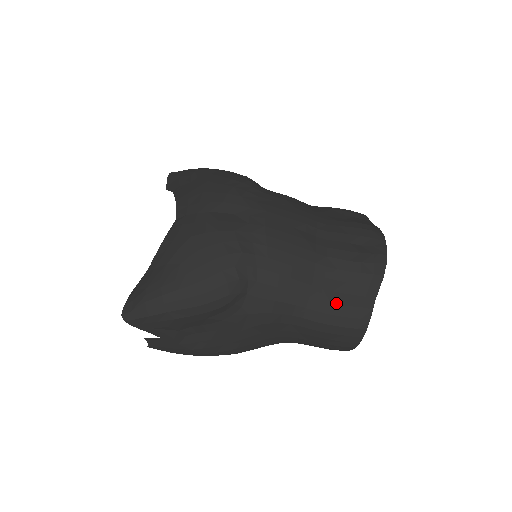
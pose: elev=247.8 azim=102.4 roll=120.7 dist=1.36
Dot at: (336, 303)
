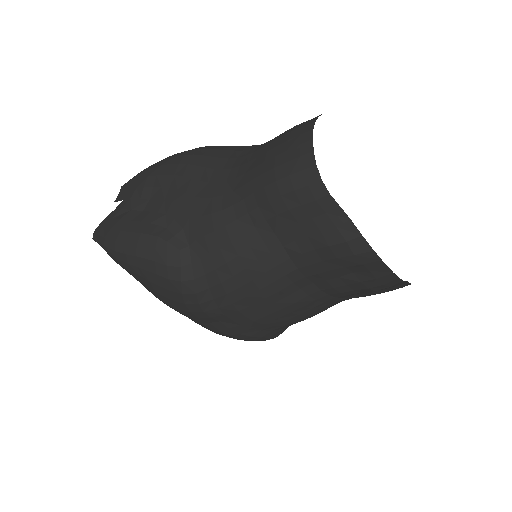
Dot at: occluded
